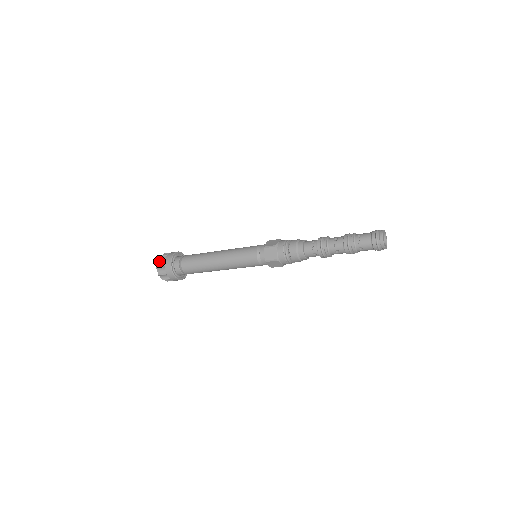
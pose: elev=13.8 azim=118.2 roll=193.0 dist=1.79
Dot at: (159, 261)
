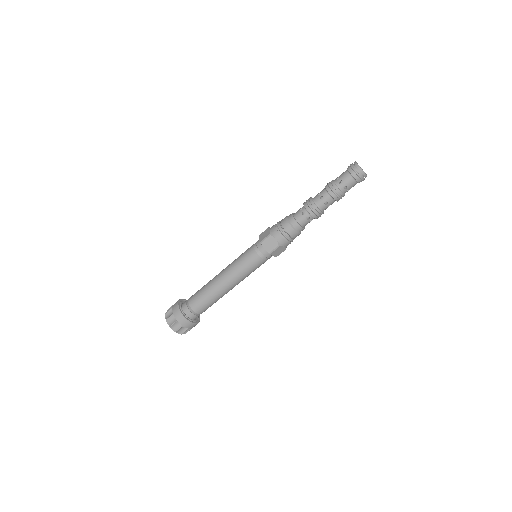
Dot at: (169, 309)
